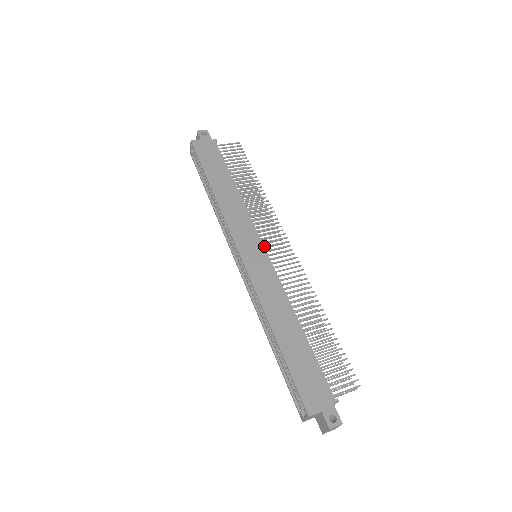
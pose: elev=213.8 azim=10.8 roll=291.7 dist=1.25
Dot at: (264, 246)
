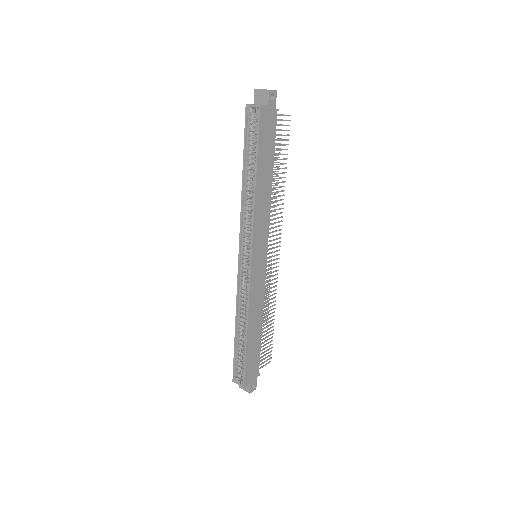
Dot at: (266, 250)
